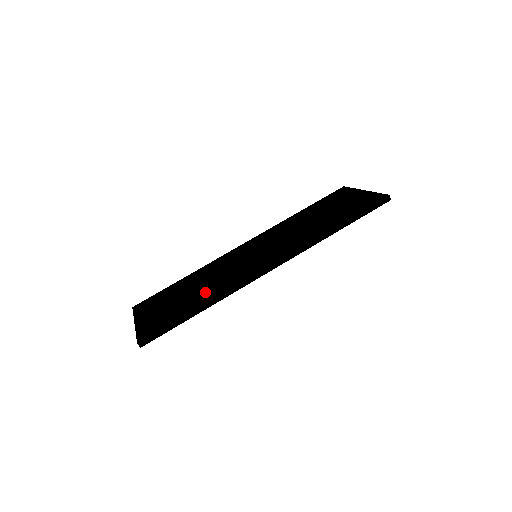
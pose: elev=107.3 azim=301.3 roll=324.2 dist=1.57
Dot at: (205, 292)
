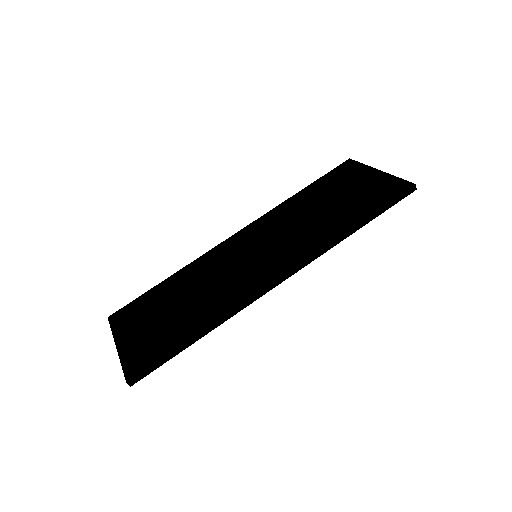
Dot at: (201, 309)
